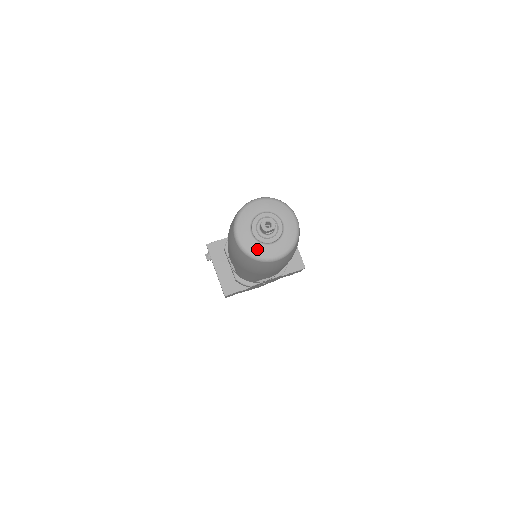
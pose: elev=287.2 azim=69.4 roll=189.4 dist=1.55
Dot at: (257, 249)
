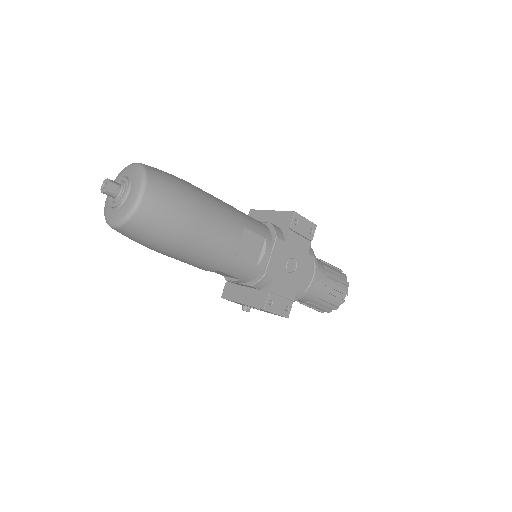
Dot at: (123, 210)
